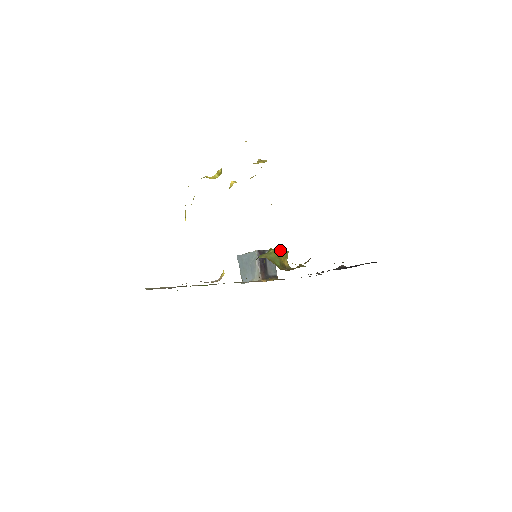
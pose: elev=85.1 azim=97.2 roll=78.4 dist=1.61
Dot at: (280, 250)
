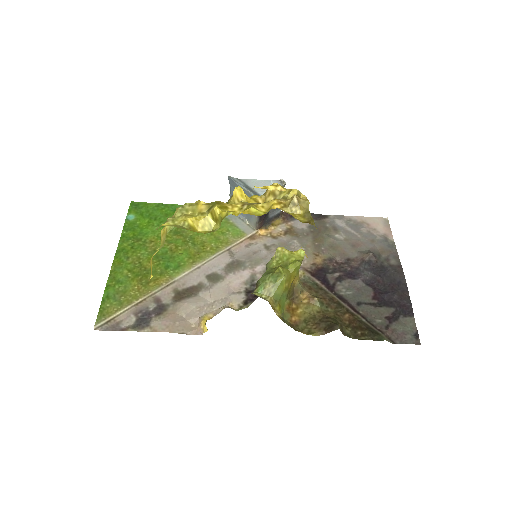
Dot at: (292, 266)
